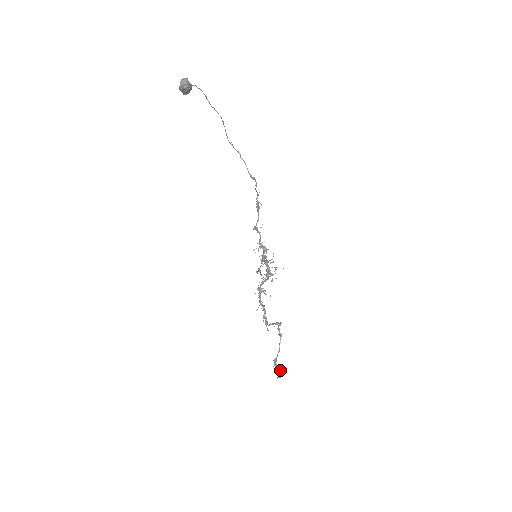
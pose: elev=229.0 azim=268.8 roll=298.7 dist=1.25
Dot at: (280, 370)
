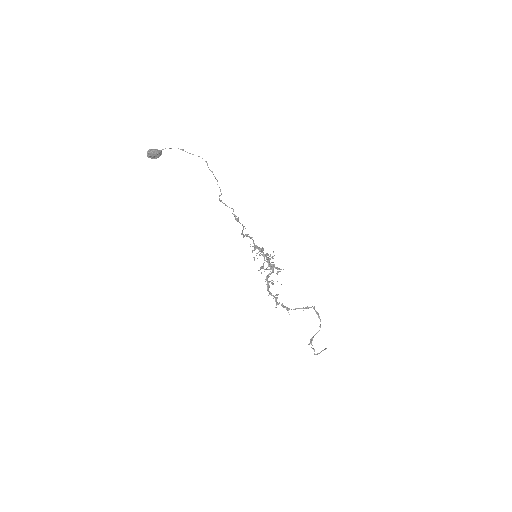
Dot at: occluded
